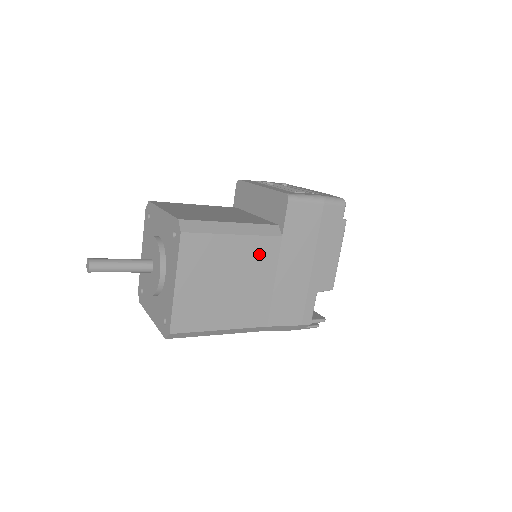
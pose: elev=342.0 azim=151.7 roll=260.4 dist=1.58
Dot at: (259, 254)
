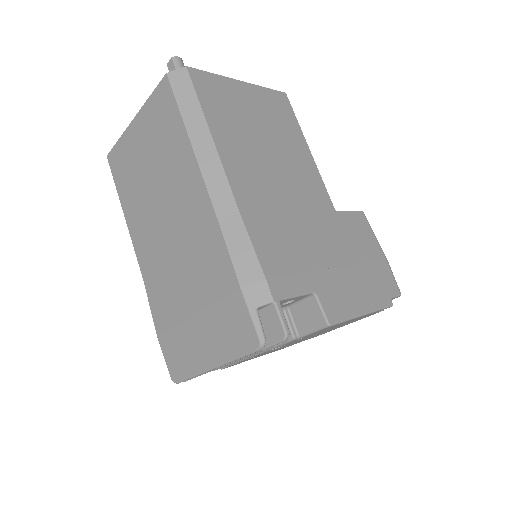
Dot at: (309, 183)
